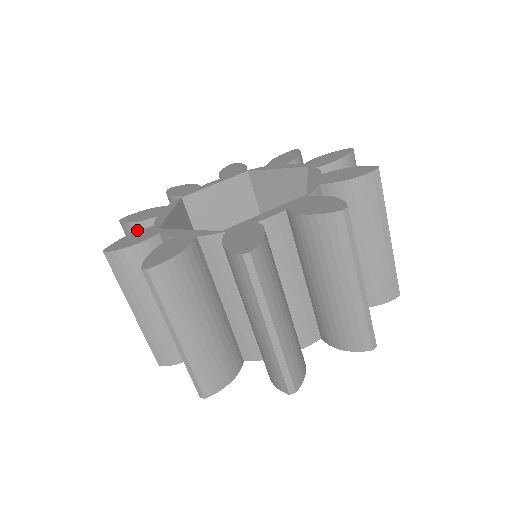
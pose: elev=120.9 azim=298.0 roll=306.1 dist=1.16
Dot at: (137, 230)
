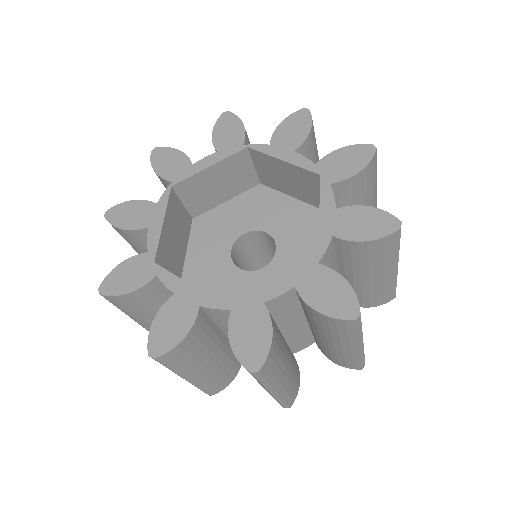
Dot at: (127, 234)
